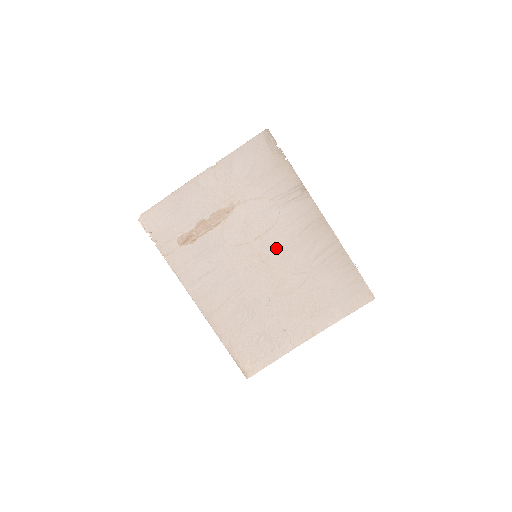
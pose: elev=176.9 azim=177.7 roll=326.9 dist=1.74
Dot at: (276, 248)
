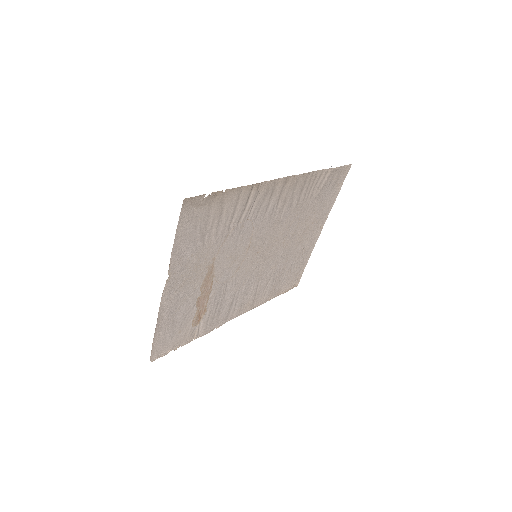
Dot at: (266, 235)
